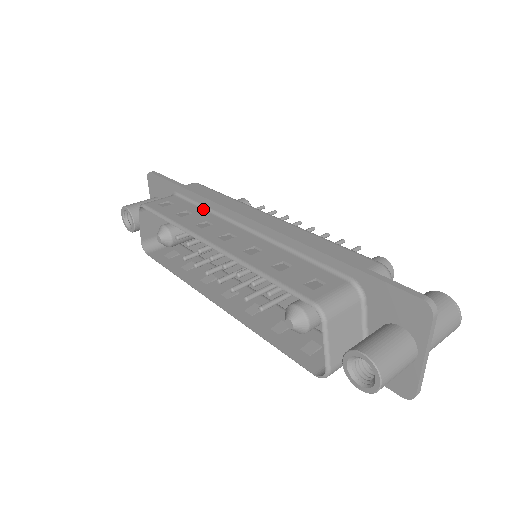
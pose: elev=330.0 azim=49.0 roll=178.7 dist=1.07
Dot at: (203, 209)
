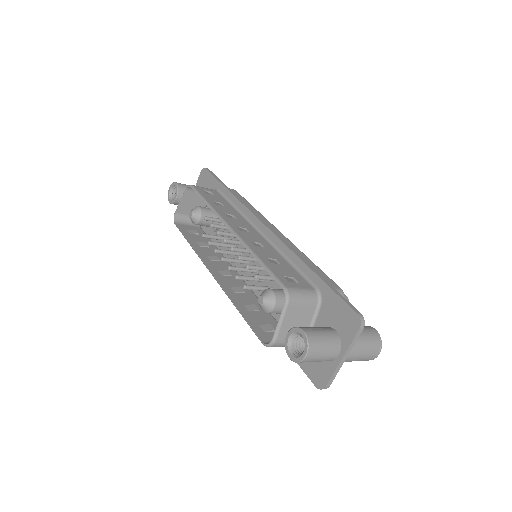
Dot at: (233, 207)
